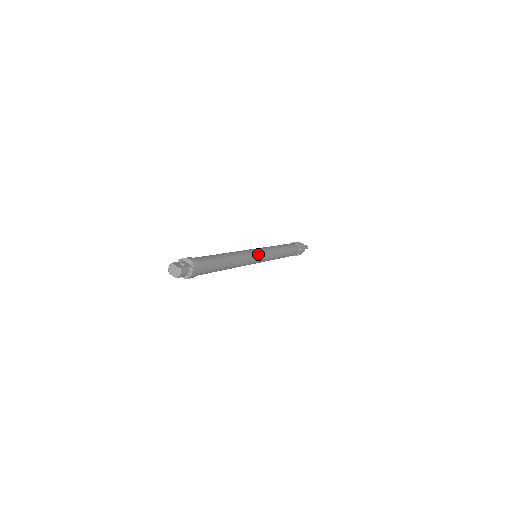
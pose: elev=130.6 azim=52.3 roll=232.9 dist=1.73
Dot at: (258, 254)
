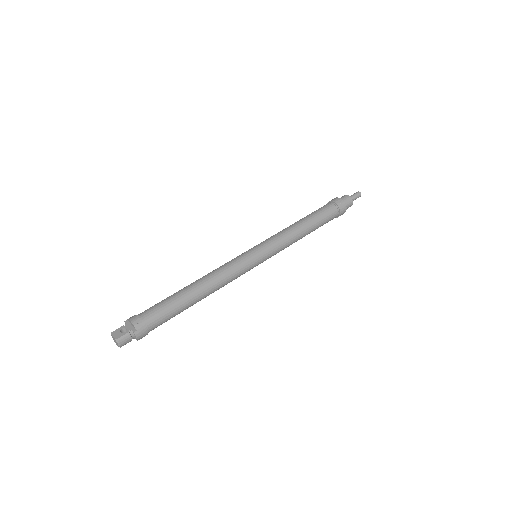
Dot at: (252, 258)
